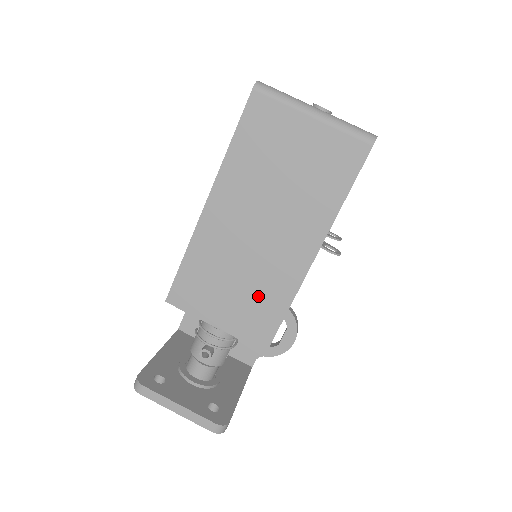
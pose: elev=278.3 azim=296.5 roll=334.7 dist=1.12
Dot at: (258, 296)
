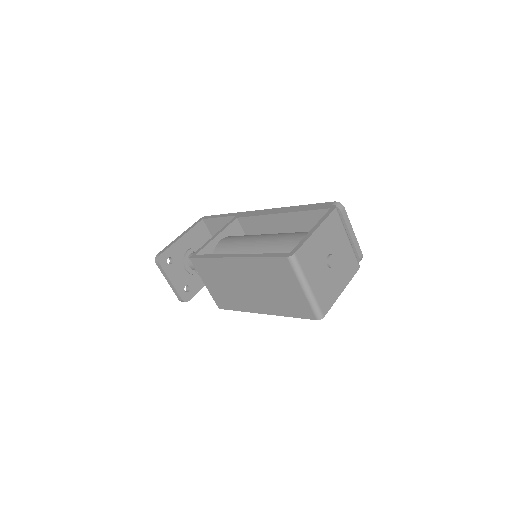
Dot at: (230, 297)
